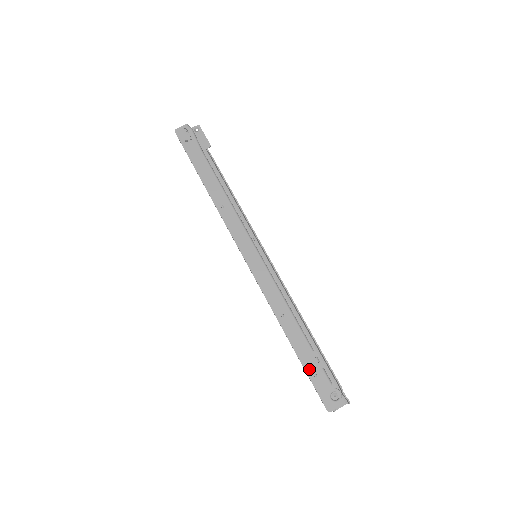
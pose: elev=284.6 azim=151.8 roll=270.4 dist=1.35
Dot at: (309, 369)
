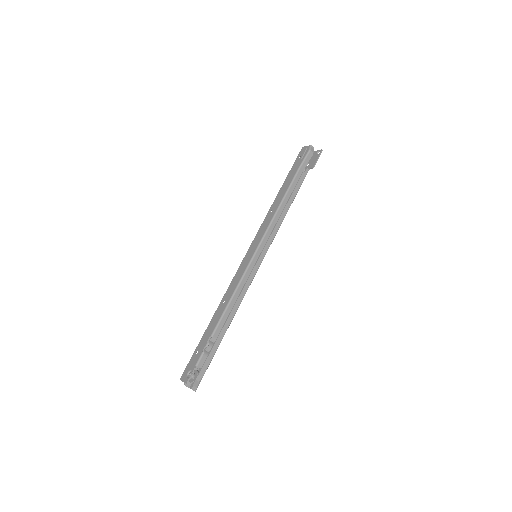
Dot at: (200, 345)
